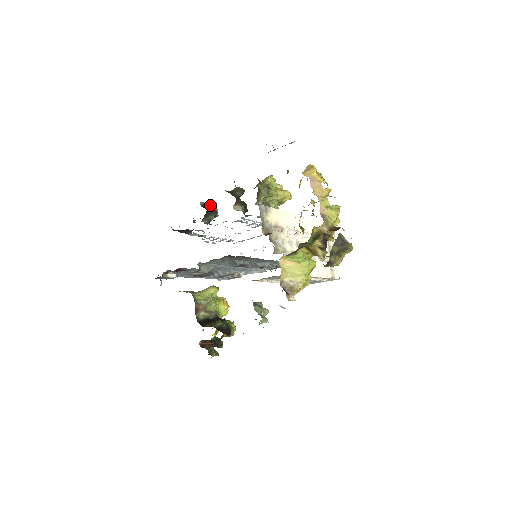
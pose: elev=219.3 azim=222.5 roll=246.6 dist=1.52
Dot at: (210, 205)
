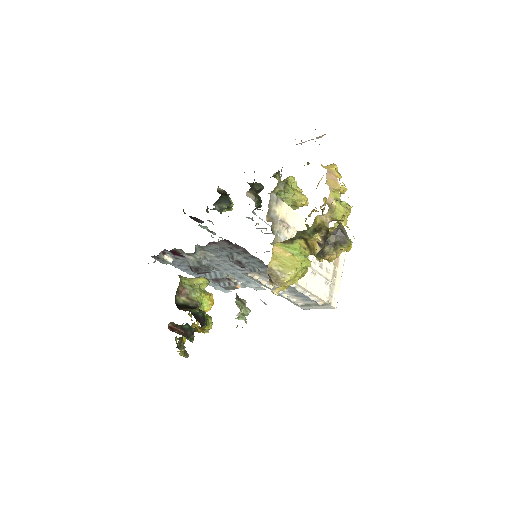
Dot at: (227, 194)
